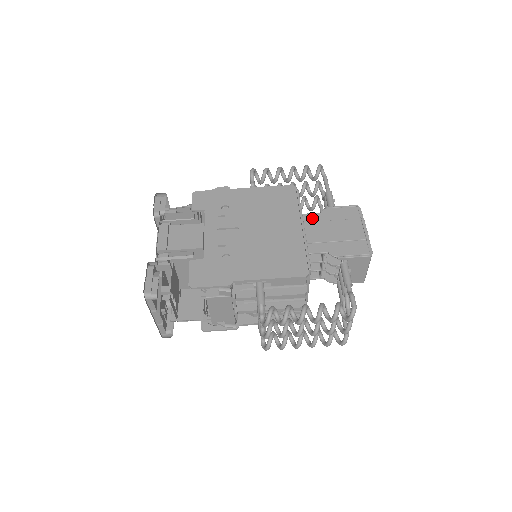
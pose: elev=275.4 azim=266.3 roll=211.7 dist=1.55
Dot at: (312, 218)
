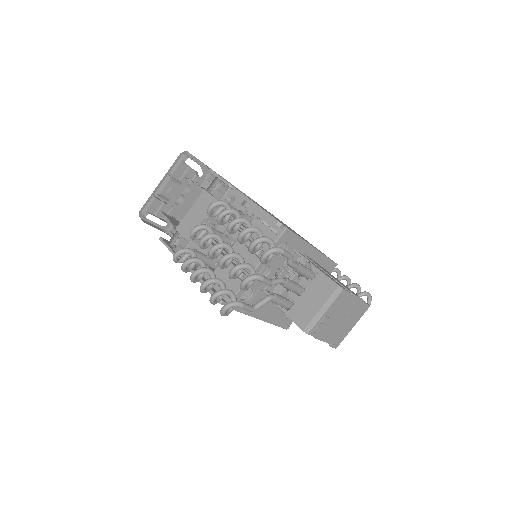
Dot at: occluded
